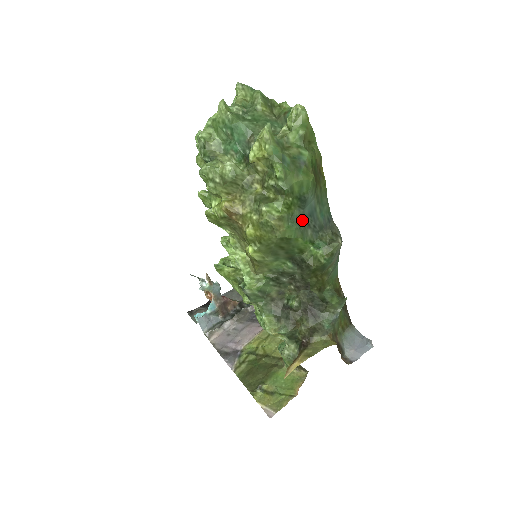
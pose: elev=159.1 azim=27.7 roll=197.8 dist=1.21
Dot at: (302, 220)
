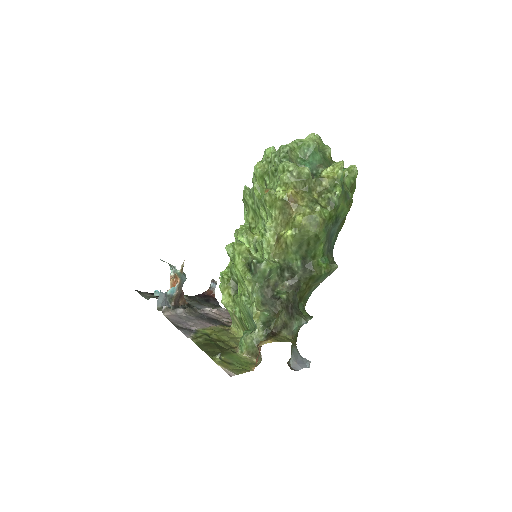
Dot at: (329, 234)
